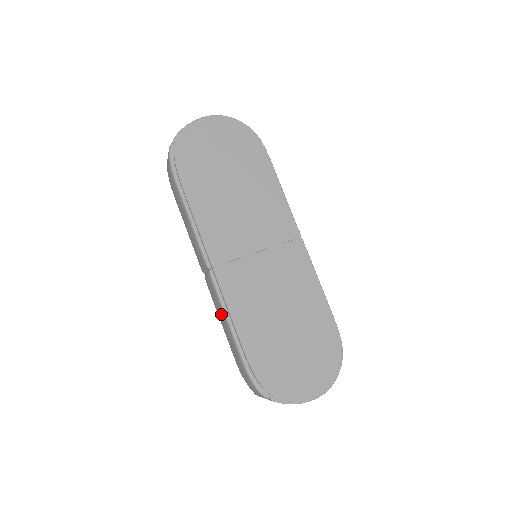
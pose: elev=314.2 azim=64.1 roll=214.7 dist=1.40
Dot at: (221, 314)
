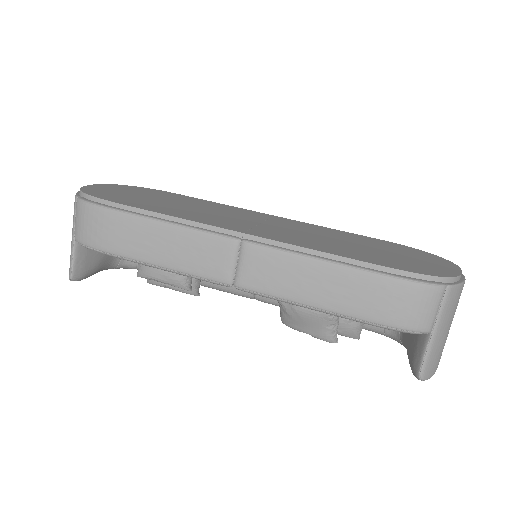
Dot at: (301, 272)
